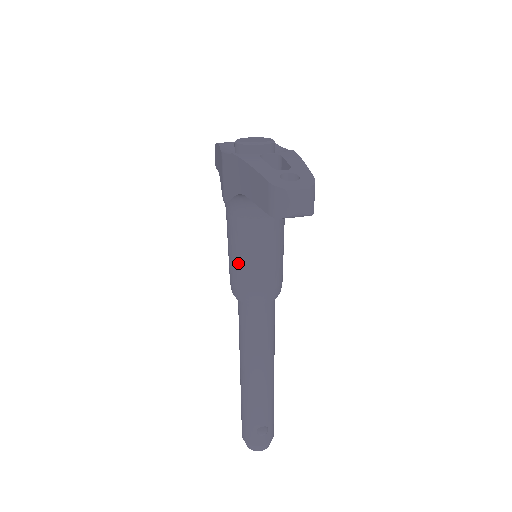
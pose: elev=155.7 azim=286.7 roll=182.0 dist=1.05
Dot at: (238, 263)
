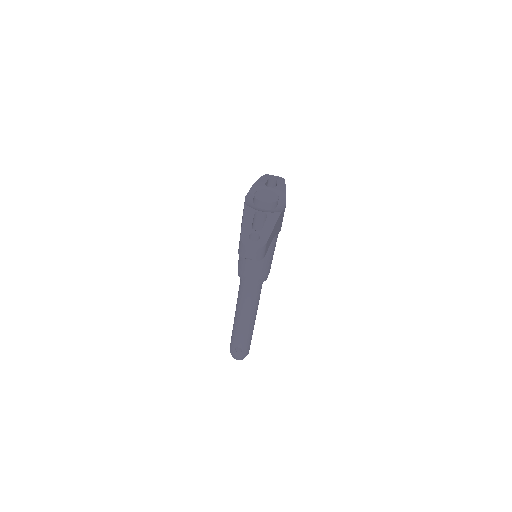
Dot at: (241, 258)
